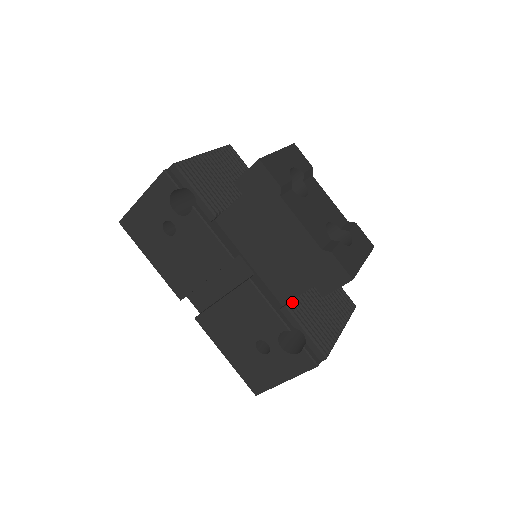
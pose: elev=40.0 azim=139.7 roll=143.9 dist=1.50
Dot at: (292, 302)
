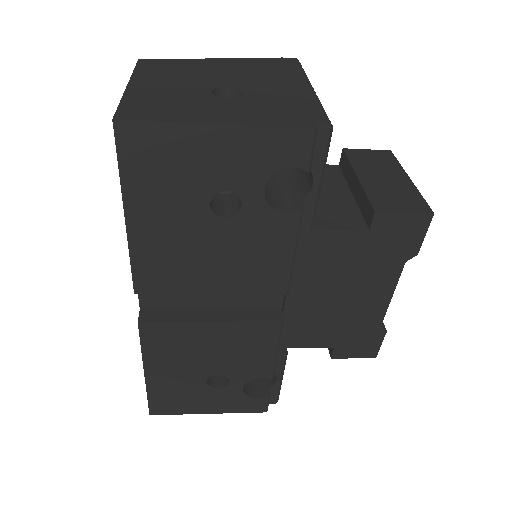
Dot at: occluded
